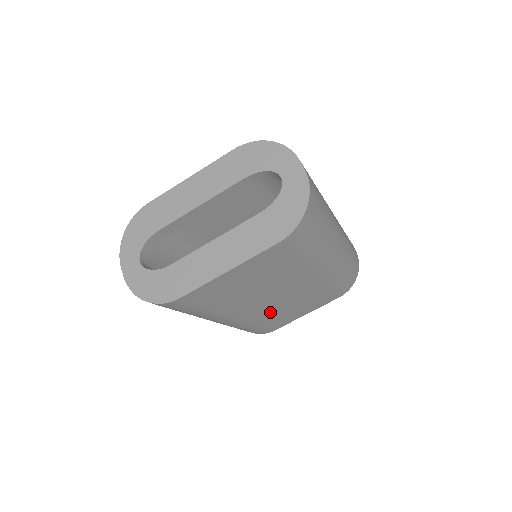
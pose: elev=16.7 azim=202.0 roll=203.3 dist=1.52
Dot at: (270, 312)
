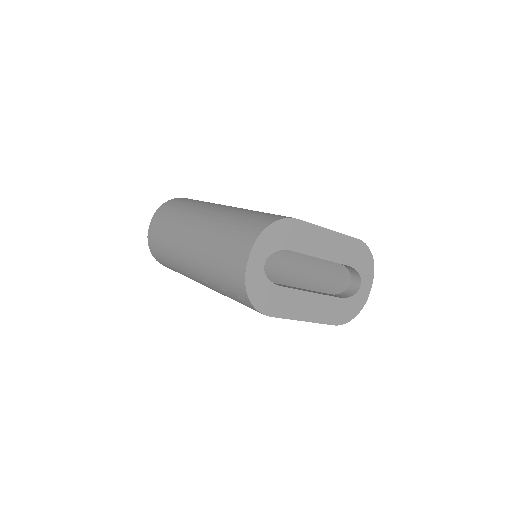
Dot at: occluded
